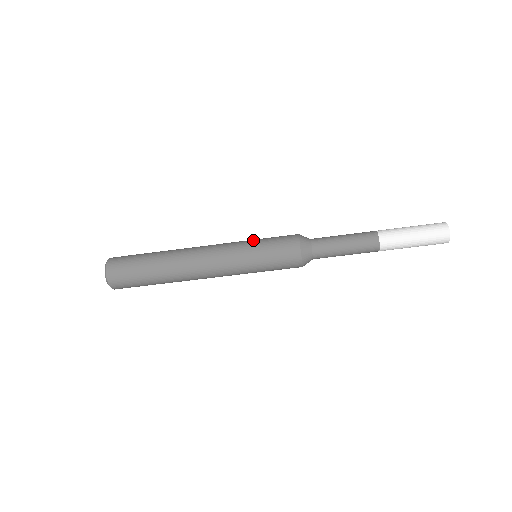
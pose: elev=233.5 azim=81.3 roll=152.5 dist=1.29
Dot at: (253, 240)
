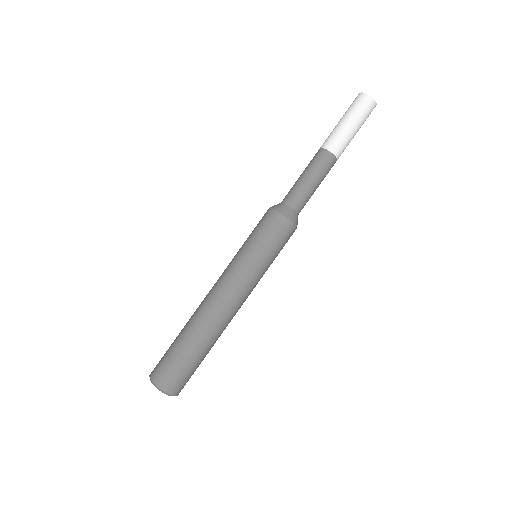
Dot at: (242, 247)
